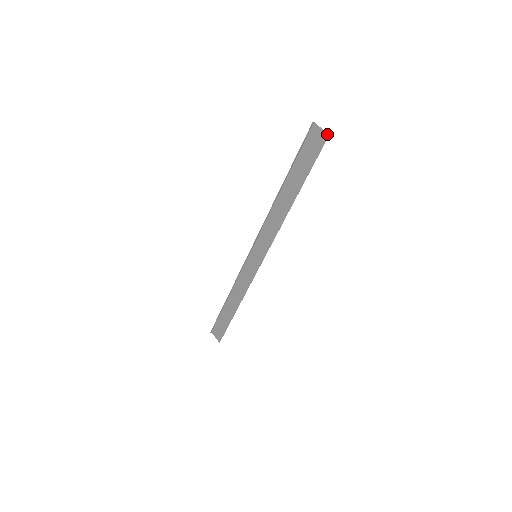
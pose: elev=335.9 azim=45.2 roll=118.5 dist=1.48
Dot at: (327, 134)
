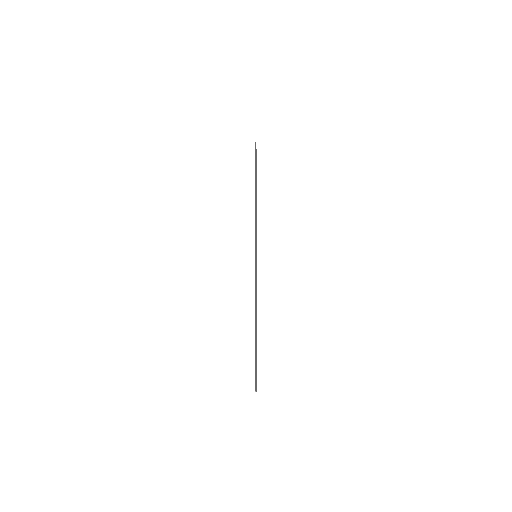
Dot at: (255, 143)
